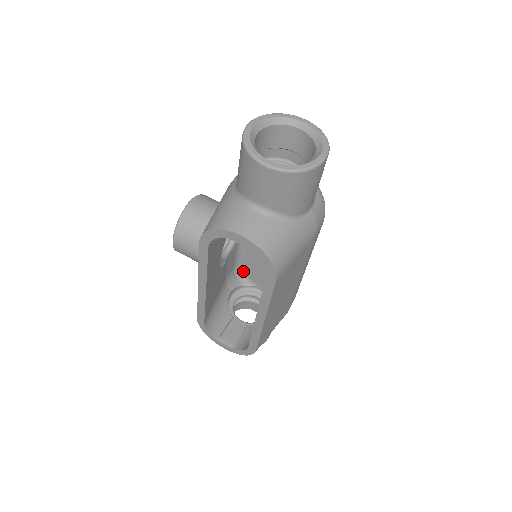
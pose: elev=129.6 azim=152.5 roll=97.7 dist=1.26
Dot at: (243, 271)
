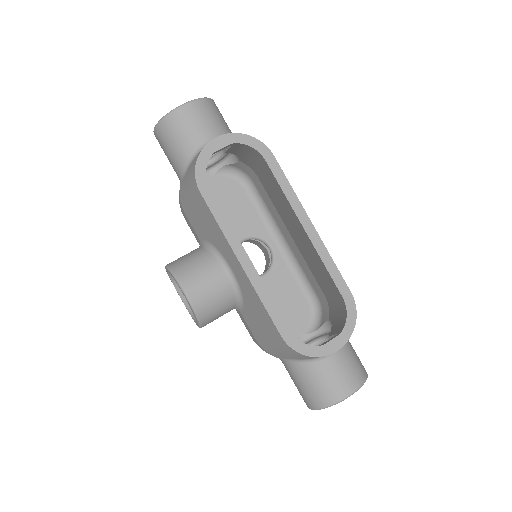
Dot at: occluded
